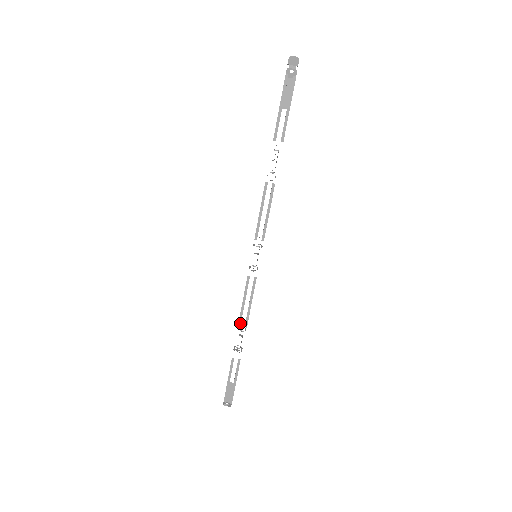
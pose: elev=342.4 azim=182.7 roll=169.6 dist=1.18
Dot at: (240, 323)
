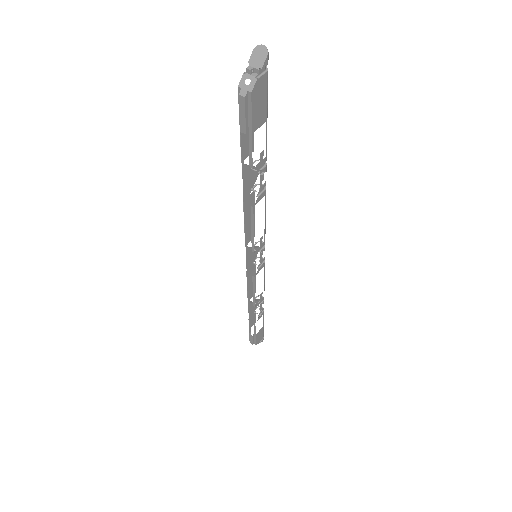
Dot at: (249, 301)
